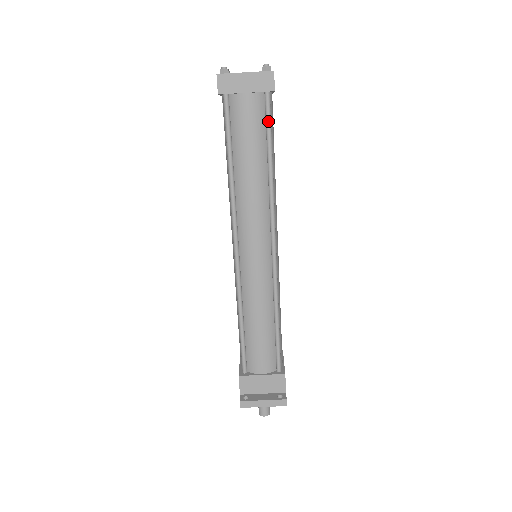
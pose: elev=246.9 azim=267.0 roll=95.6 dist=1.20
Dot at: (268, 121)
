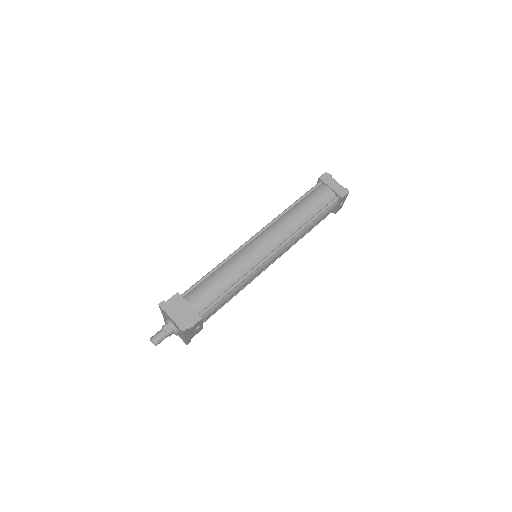
Dot at: (328, 206)
